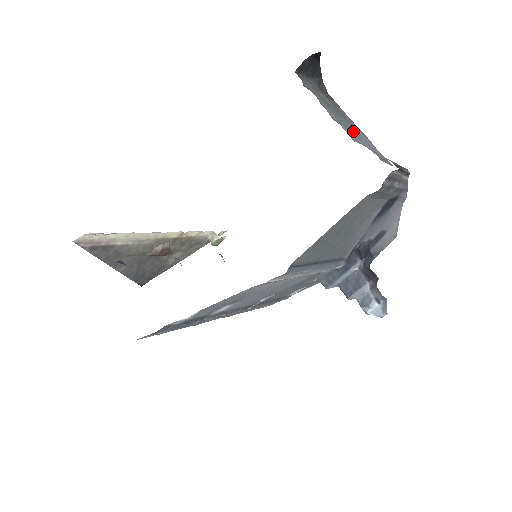
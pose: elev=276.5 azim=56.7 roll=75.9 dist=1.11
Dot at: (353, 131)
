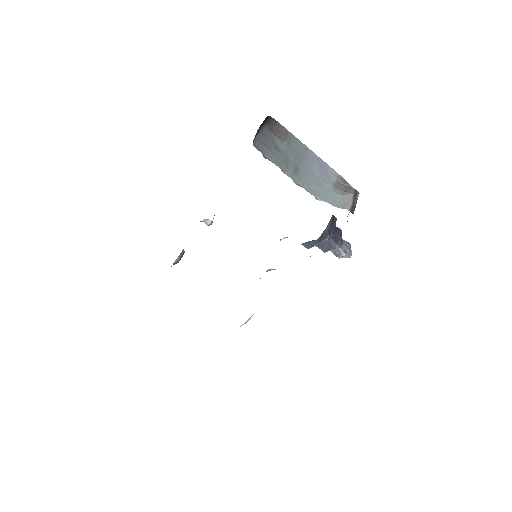
Dot at: (312, 176)
